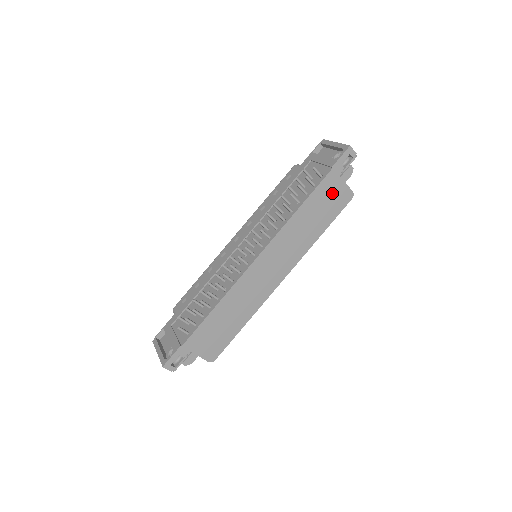
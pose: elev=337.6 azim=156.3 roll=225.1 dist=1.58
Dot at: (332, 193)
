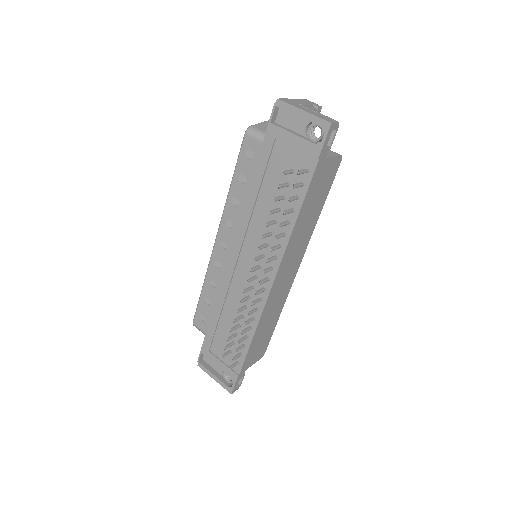
Dot at: (323, 177)
